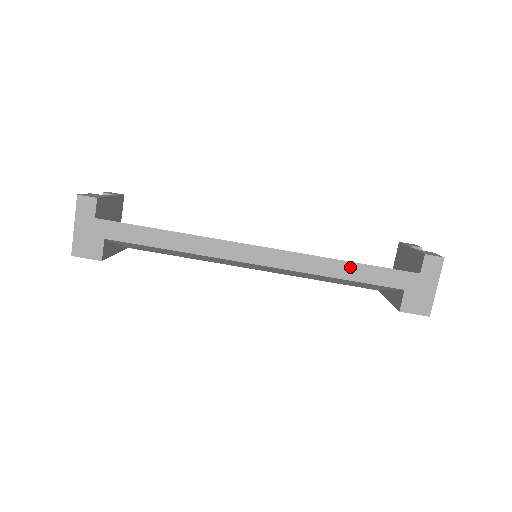
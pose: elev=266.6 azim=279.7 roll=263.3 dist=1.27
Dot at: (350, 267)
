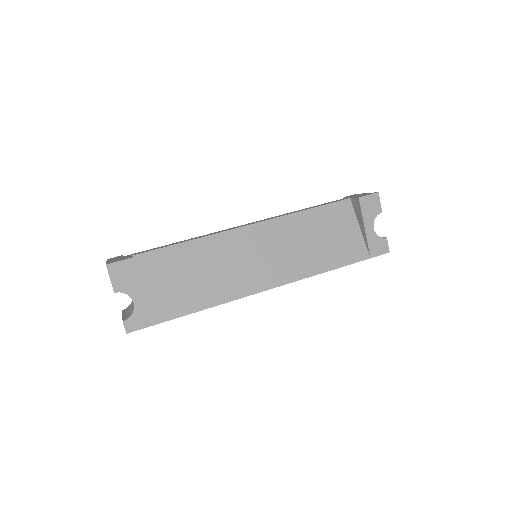
Dot at: occluded
